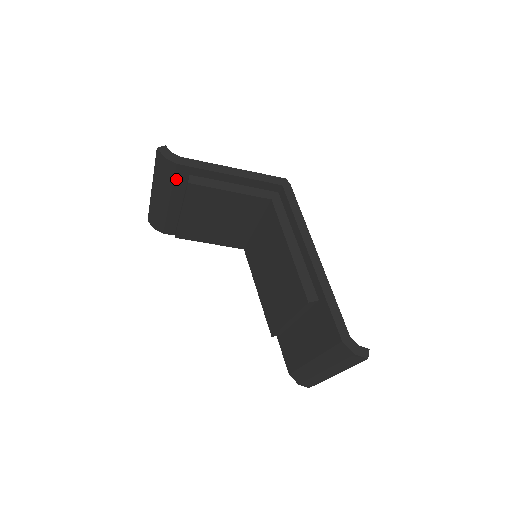
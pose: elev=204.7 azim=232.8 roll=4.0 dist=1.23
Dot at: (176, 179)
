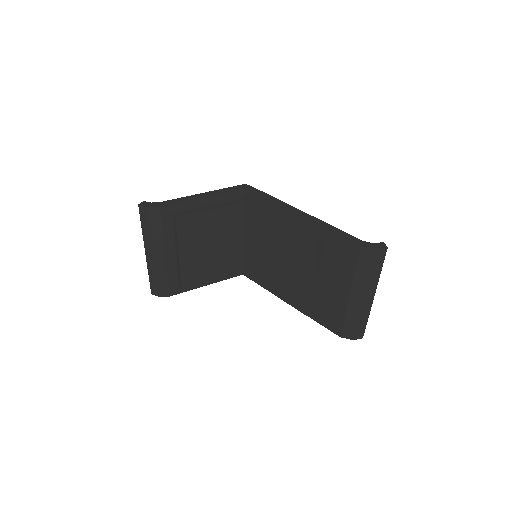
Dot at: (164, 224)
